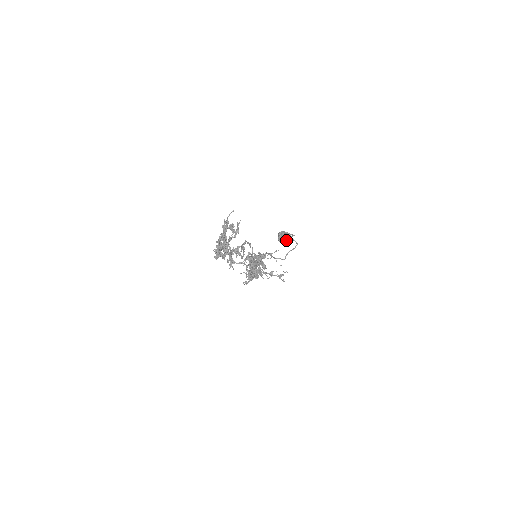
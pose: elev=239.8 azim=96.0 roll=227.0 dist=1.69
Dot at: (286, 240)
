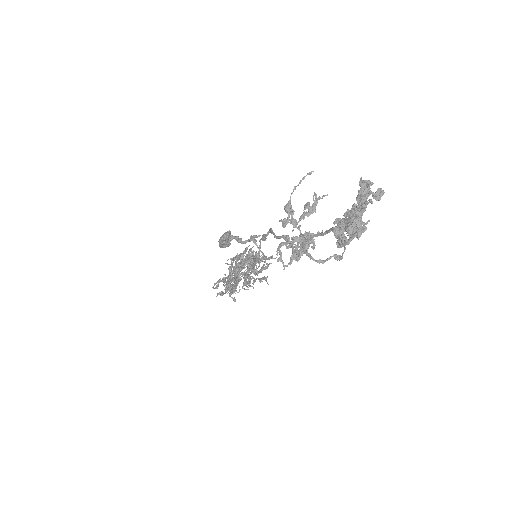
Dot at: (227, 244)
